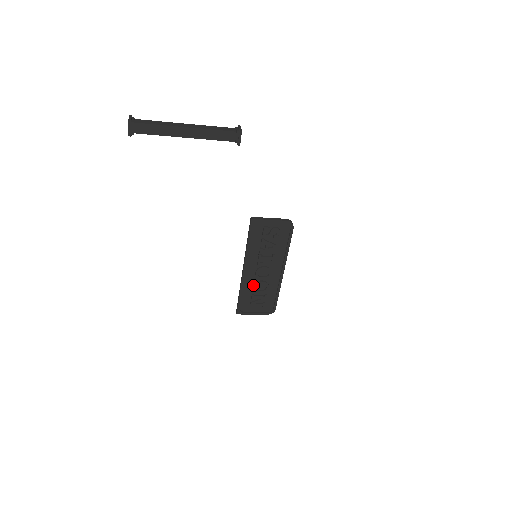
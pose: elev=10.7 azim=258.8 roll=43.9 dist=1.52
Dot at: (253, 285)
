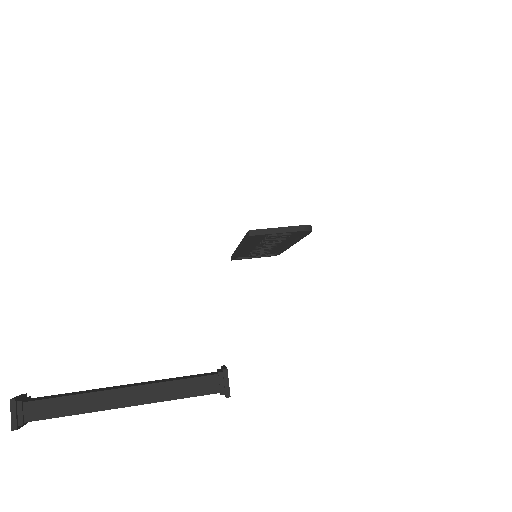
Dot at: (252, 251)
